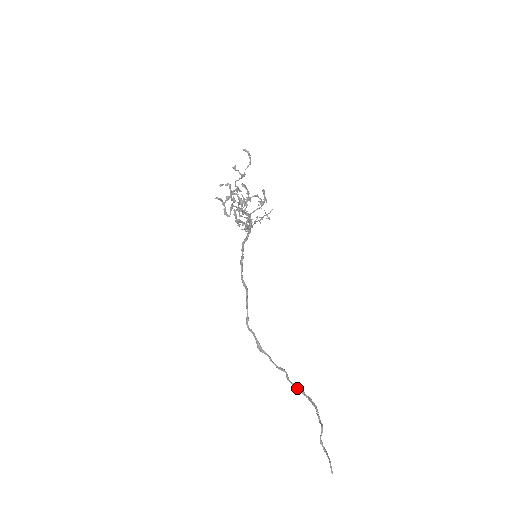
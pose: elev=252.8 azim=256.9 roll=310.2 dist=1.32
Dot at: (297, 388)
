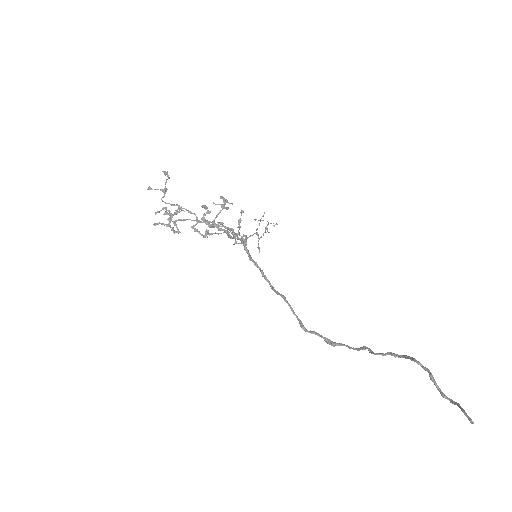
Dot at: (385, 355)
